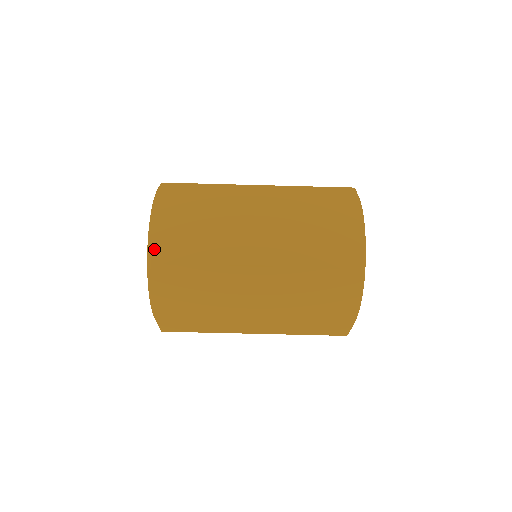
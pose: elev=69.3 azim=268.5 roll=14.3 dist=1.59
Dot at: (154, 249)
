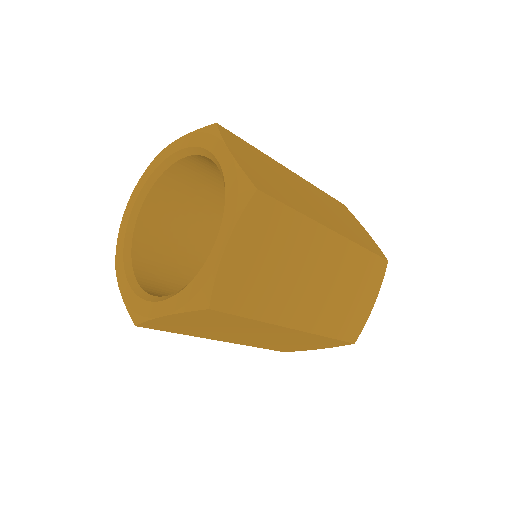
Dot at: (218, 289)
